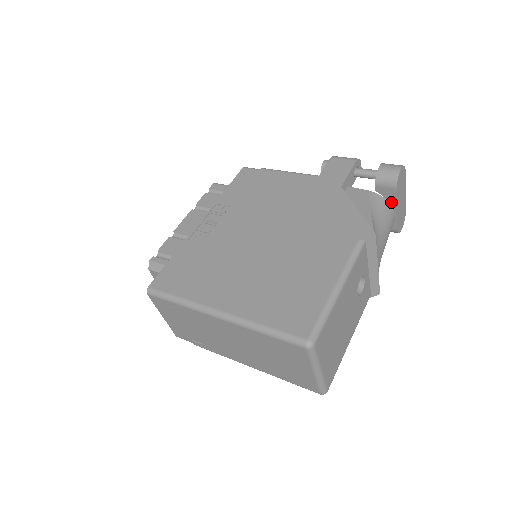
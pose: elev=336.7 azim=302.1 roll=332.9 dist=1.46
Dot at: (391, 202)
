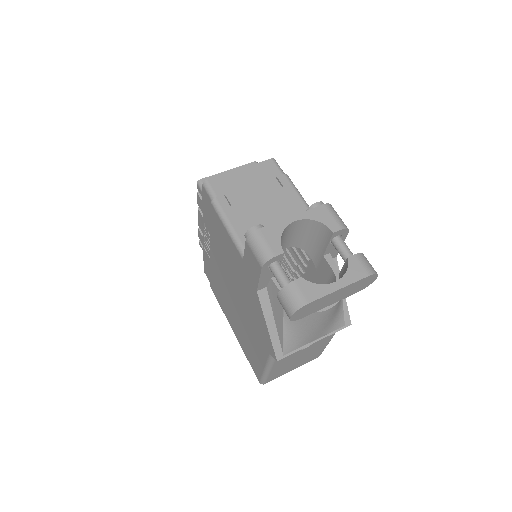
Dot at: occluded
